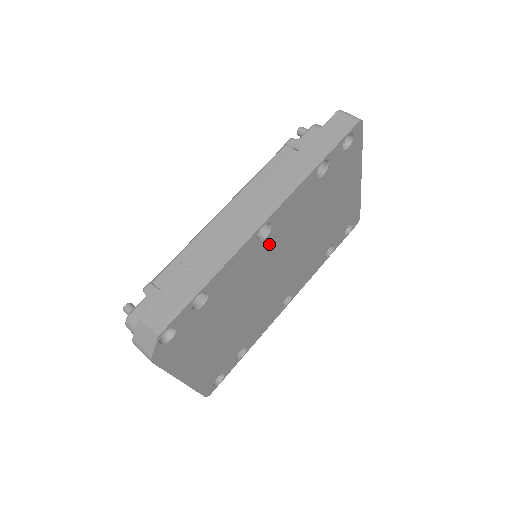
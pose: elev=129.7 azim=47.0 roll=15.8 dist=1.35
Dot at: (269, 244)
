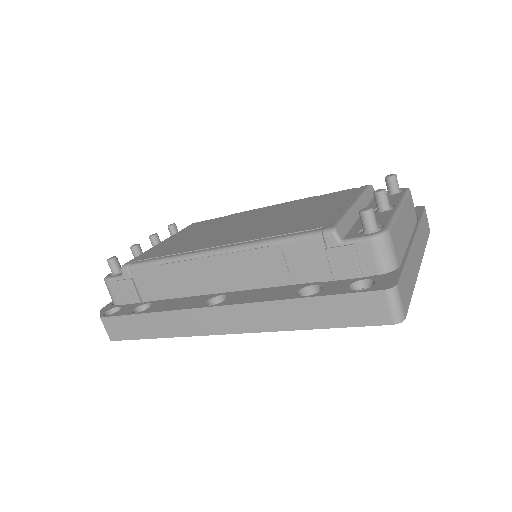
Dot at: occluded
